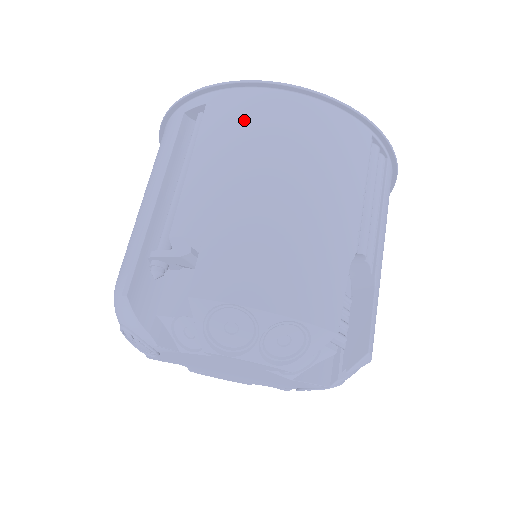
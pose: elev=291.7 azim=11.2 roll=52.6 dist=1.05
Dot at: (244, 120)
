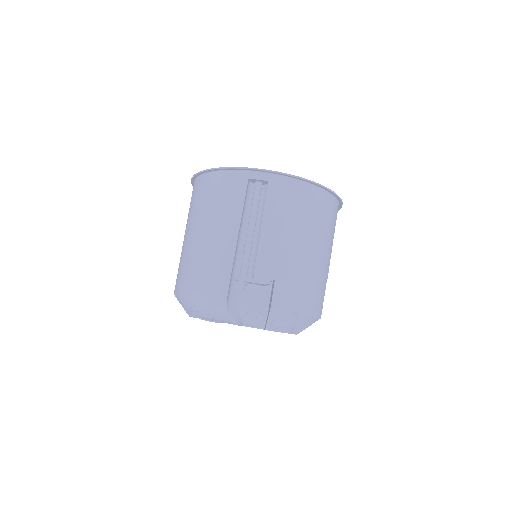
Dot at: (294, 202)
